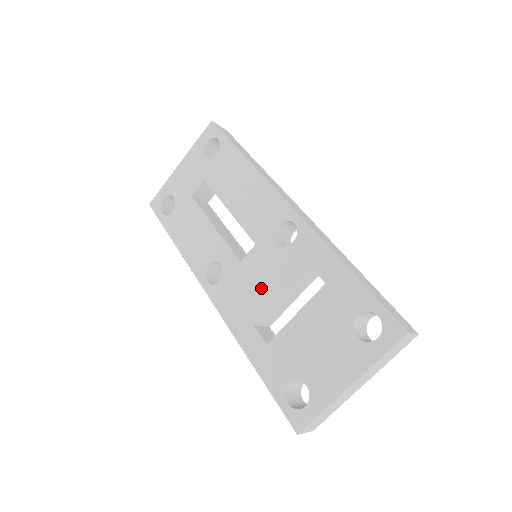
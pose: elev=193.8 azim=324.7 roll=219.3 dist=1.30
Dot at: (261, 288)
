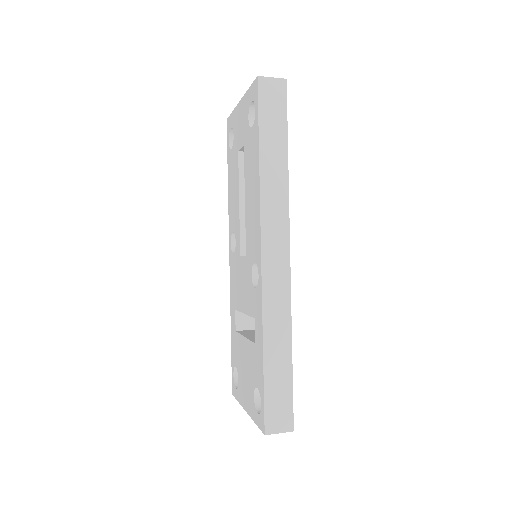
Dot at: (241, 293)
